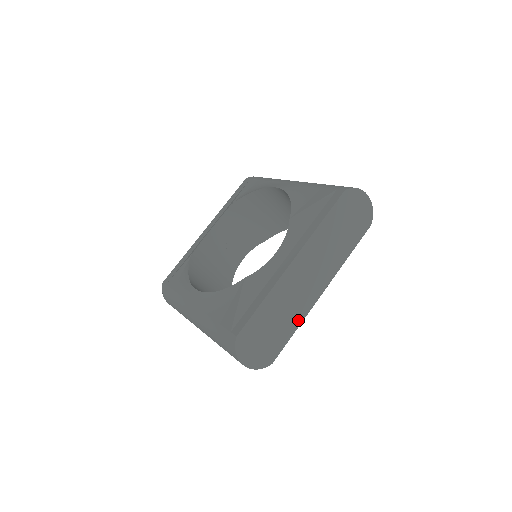
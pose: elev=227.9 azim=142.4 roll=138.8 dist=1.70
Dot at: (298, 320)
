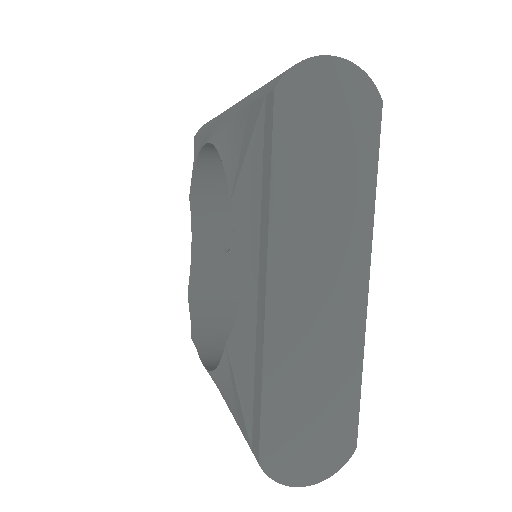
Dot at: (353, 359)
